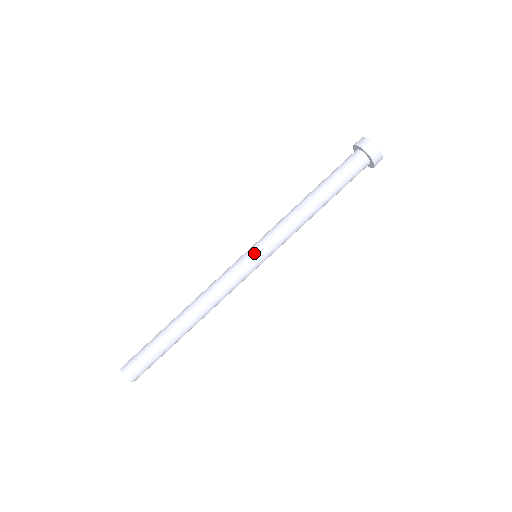
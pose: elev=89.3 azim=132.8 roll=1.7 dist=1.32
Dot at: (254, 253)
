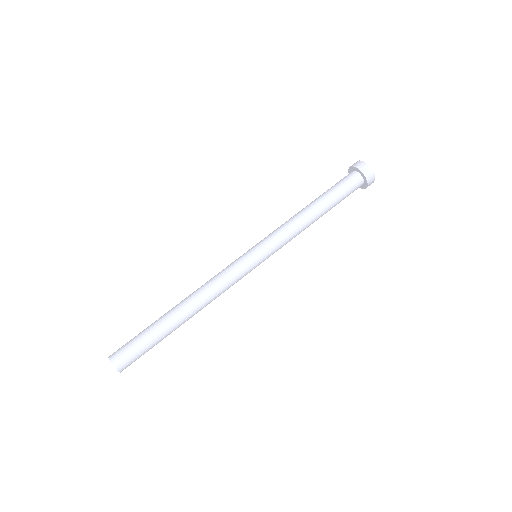
Dot at: (253, 249)
